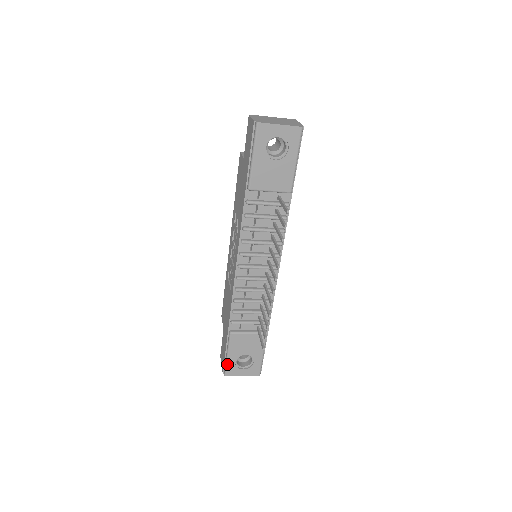
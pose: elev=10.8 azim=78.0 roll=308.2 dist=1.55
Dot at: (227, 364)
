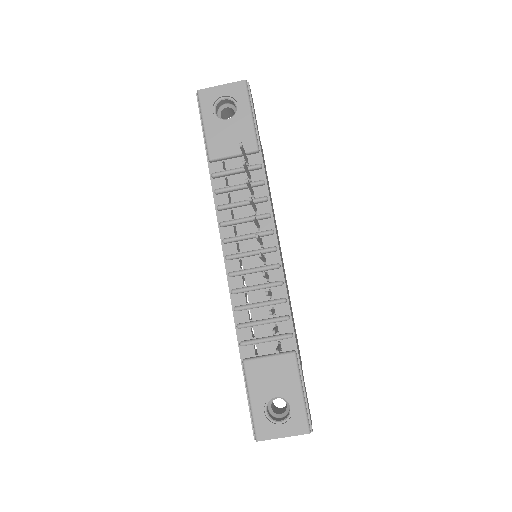
Dot at: (253, 418)
